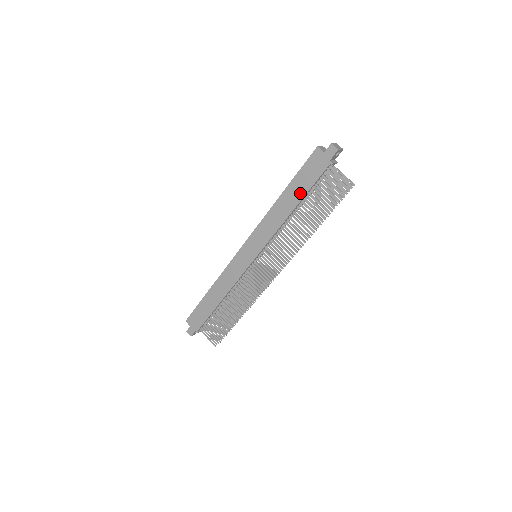
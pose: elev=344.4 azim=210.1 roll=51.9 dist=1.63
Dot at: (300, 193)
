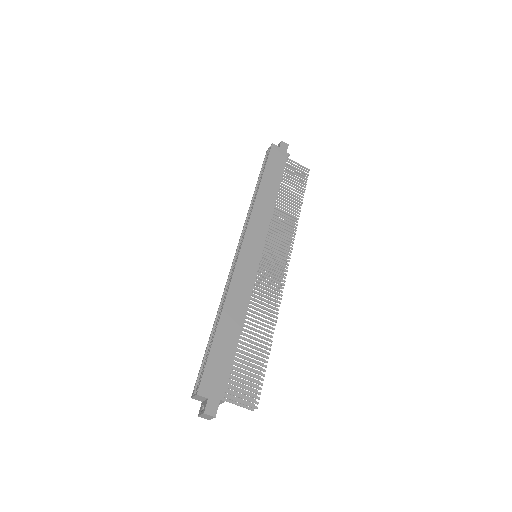
Dot at: (276, 179)
